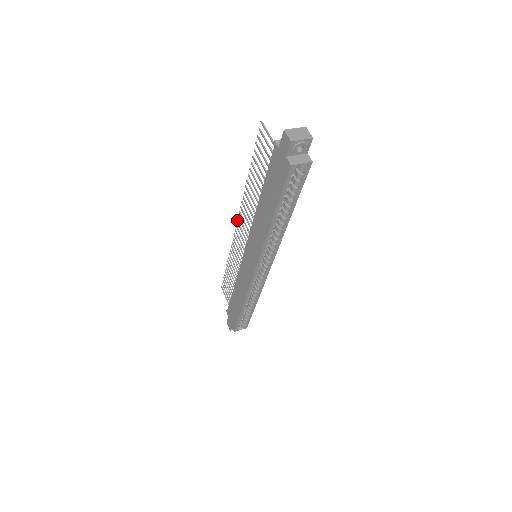
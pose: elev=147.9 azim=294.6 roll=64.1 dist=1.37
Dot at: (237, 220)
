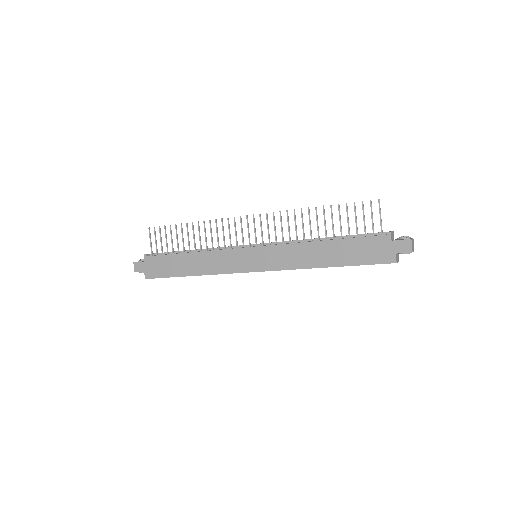
Dot at: occluded
